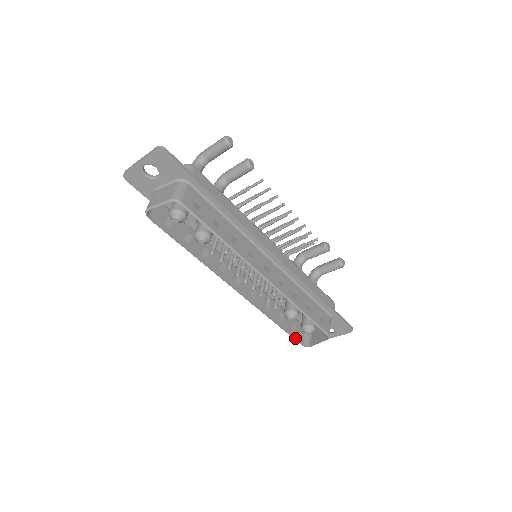
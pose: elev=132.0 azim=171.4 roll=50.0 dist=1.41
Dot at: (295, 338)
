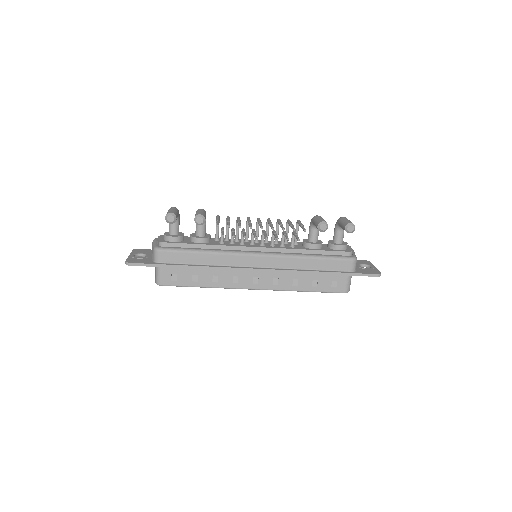
Dot at: occluded
